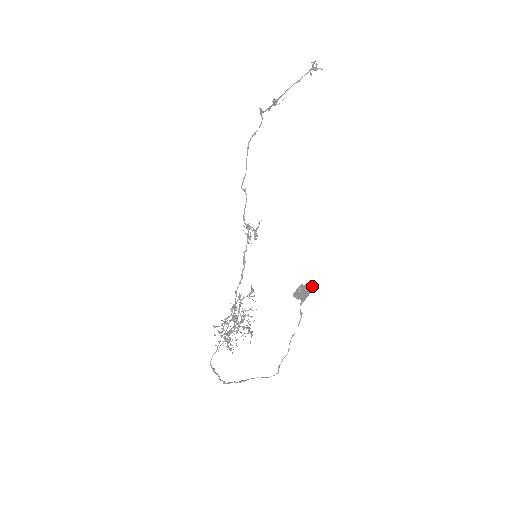
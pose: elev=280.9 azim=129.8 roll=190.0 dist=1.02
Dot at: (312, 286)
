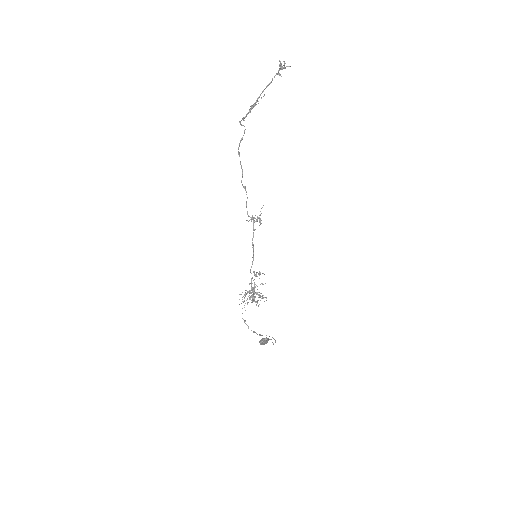
Dot at: (268, 340)
